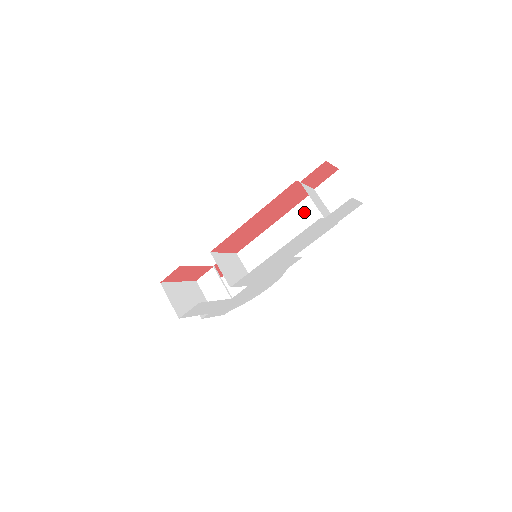
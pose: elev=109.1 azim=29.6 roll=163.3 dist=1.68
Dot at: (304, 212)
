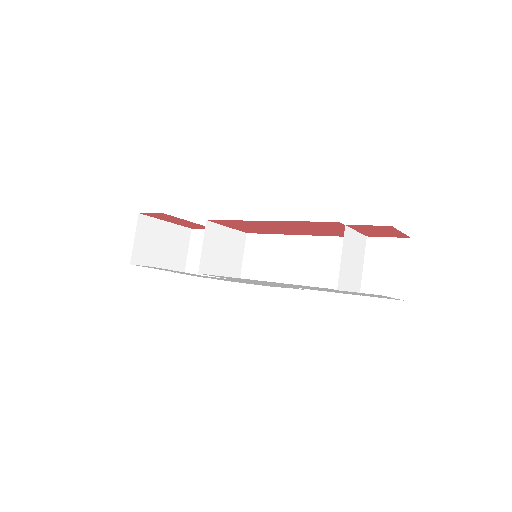
Dot at: (339, 251)
